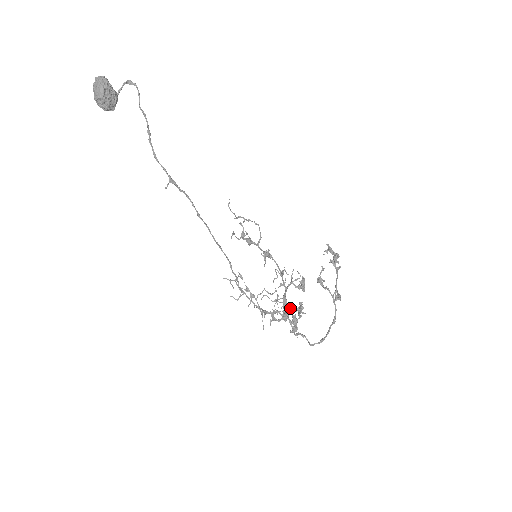
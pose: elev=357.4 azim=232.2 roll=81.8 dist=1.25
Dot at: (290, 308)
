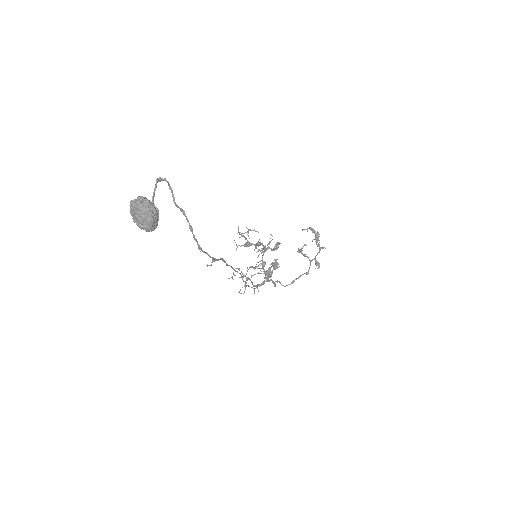
Dot at: occluded
